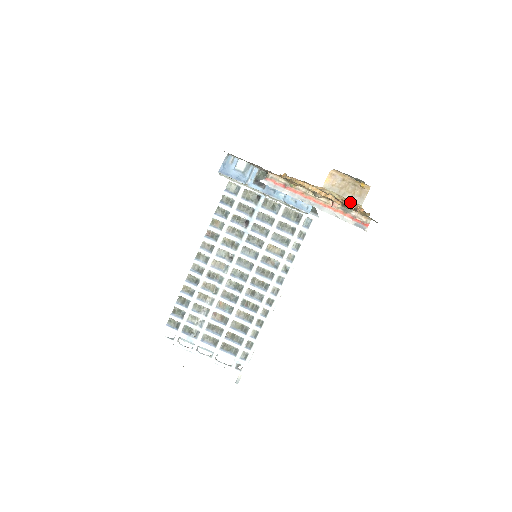
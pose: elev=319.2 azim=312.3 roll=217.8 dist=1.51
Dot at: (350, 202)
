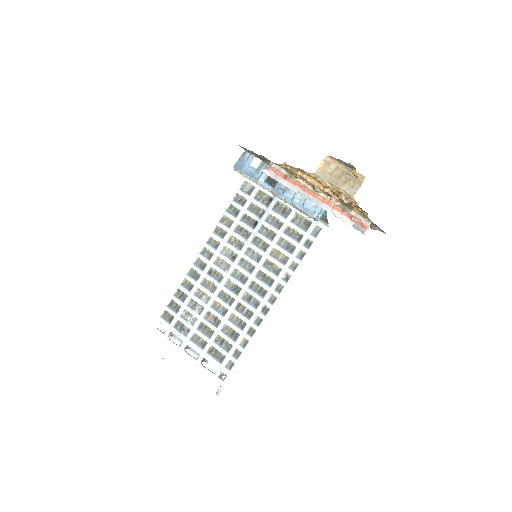
Dot at: (343, 193)
